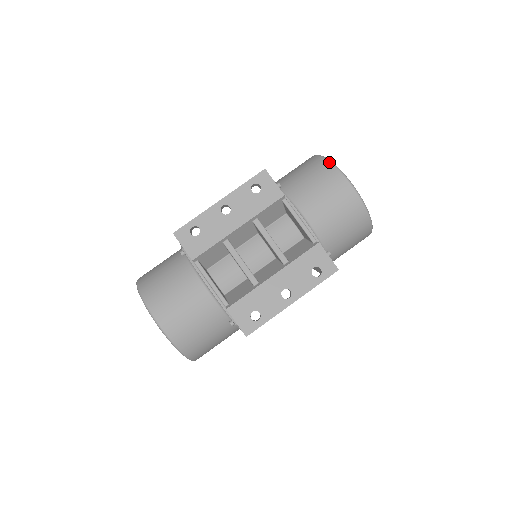
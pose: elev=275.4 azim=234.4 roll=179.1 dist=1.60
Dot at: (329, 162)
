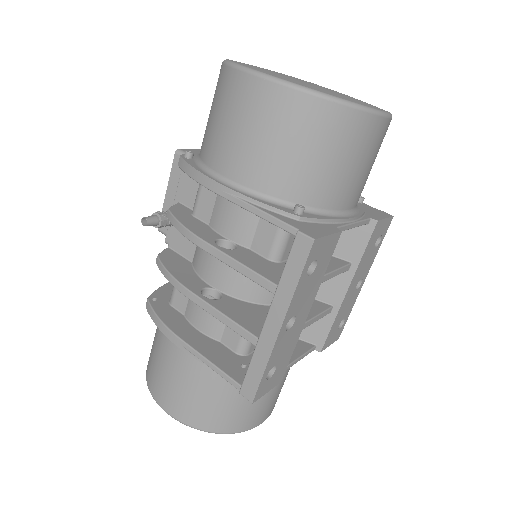
Dot at: (346, 107)
